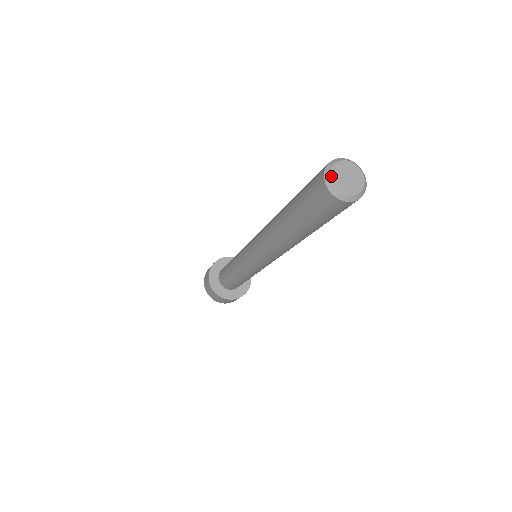
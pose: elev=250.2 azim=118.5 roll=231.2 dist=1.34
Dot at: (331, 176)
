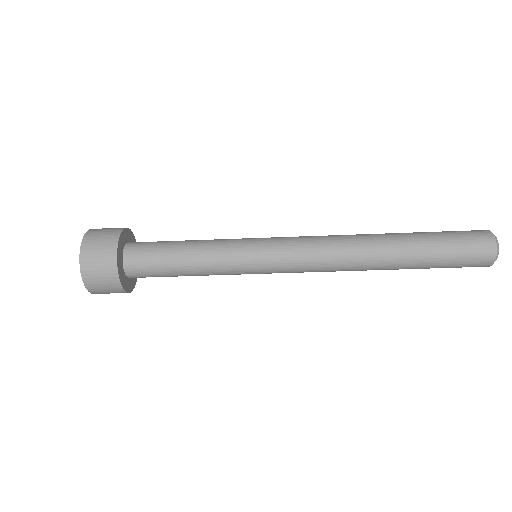
Dot at: (495, 236)
